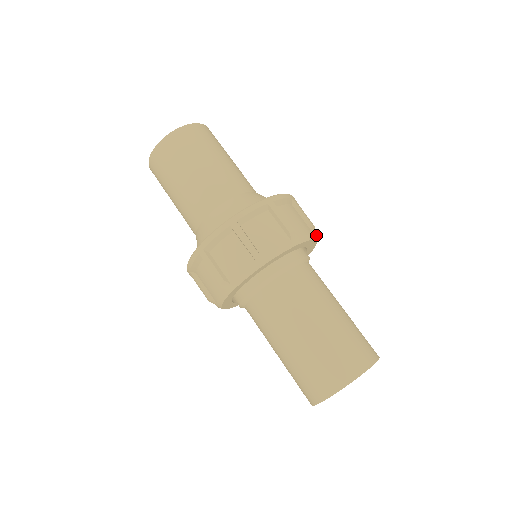
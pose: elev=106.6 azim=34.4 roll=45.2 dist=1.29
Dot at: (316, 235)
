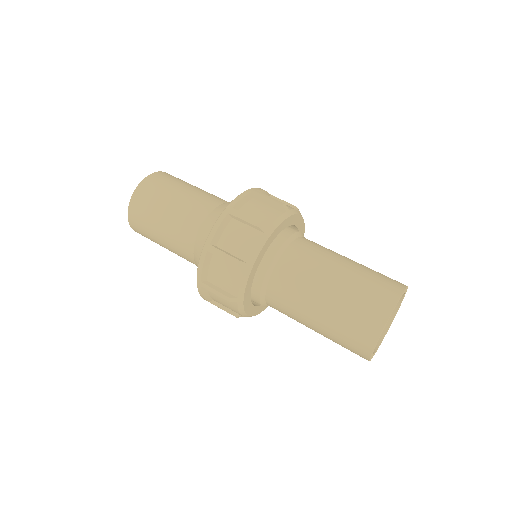
Dot at: occluded
